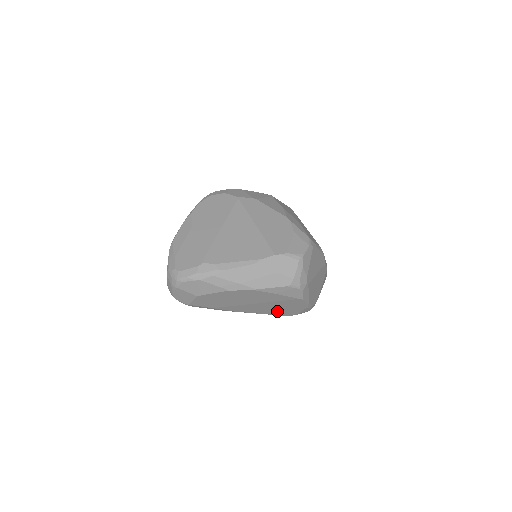
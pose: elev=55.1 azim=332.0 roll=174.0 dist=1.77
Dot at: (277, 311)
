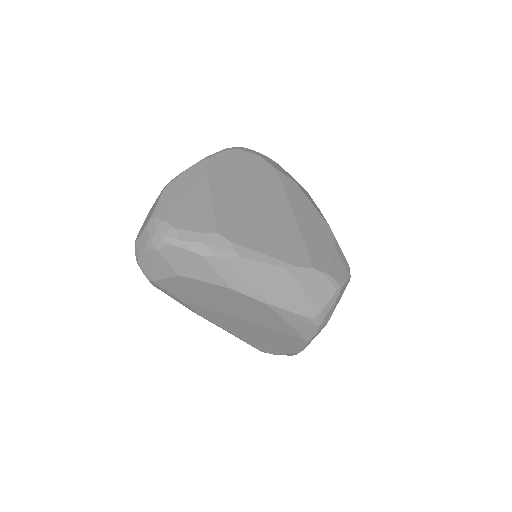
Dot at: (257, 340)
